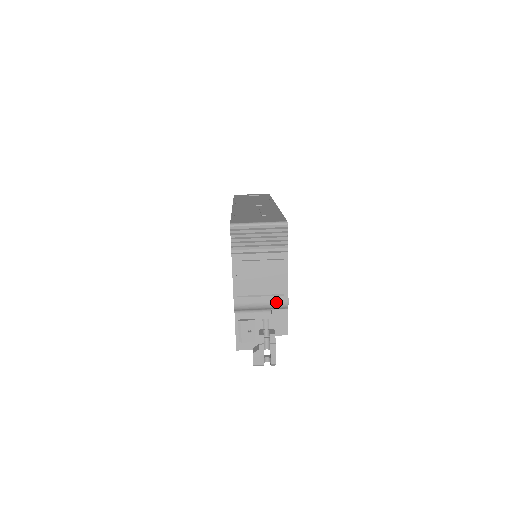
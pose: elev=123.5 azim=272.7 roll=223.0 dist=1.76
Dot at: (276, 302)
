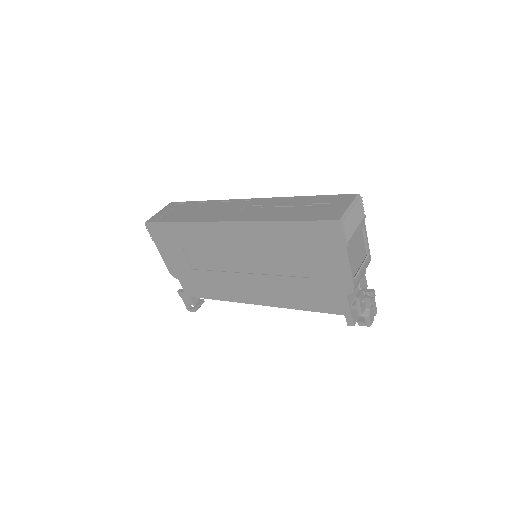
Dot at: (367, 264)
